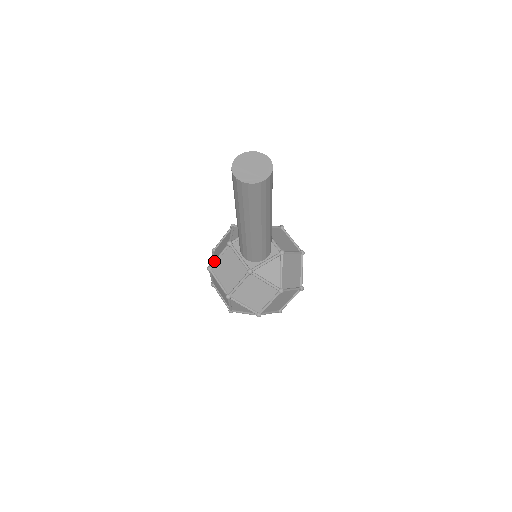
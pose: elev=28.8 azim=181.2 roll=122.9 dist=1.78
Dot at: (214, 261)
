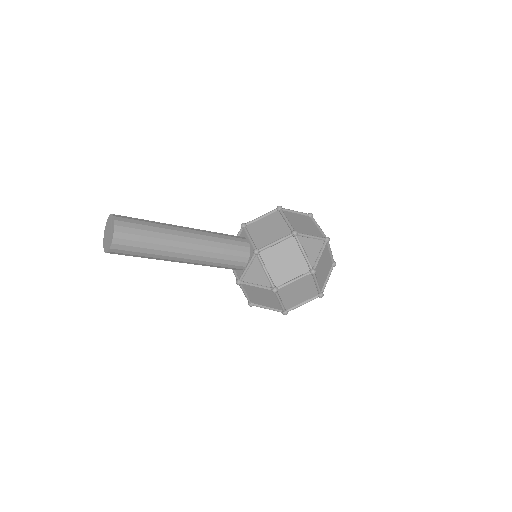
Dot at: occluded
